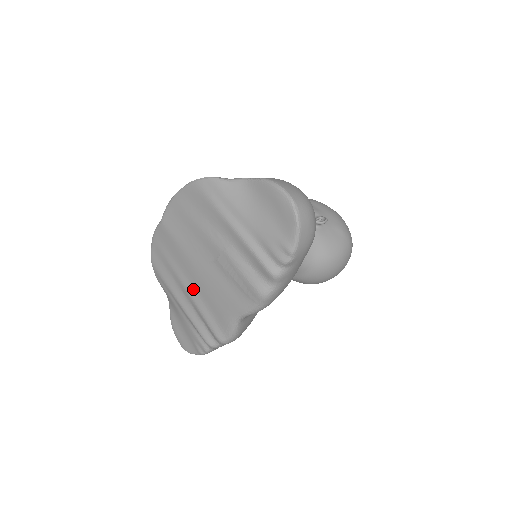
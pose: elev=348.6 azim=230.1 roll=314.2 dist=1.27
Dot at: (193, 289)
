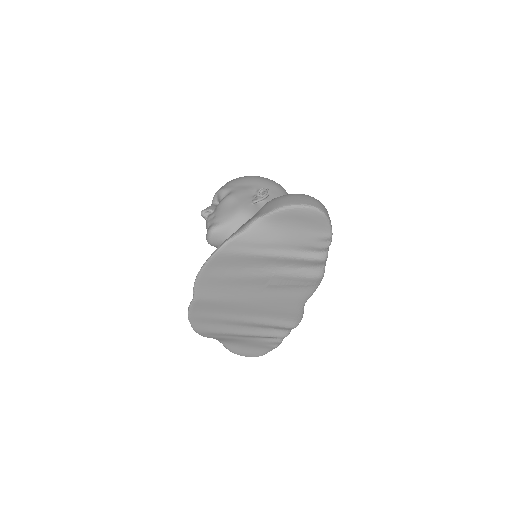
Dot at: (253, 317)
